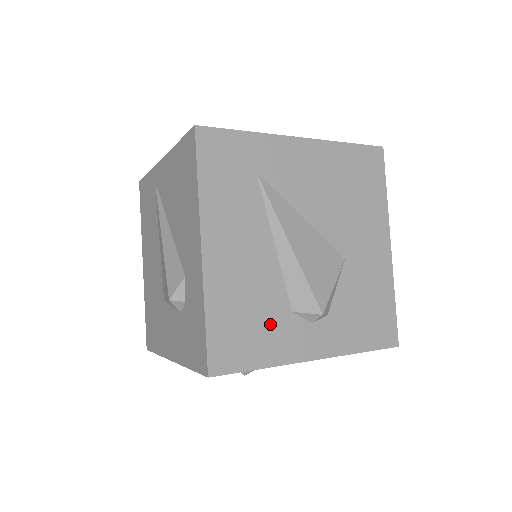
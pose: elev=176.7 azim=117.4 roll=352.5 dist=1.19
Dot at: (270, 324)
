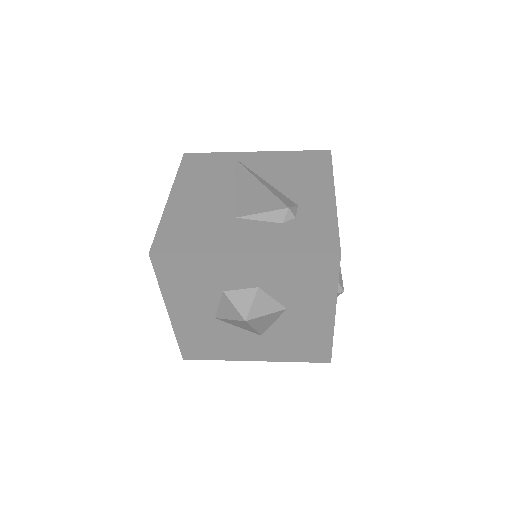
Dot at: occluded
